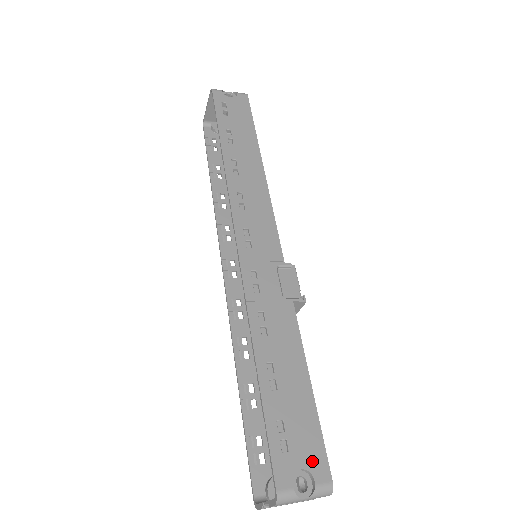
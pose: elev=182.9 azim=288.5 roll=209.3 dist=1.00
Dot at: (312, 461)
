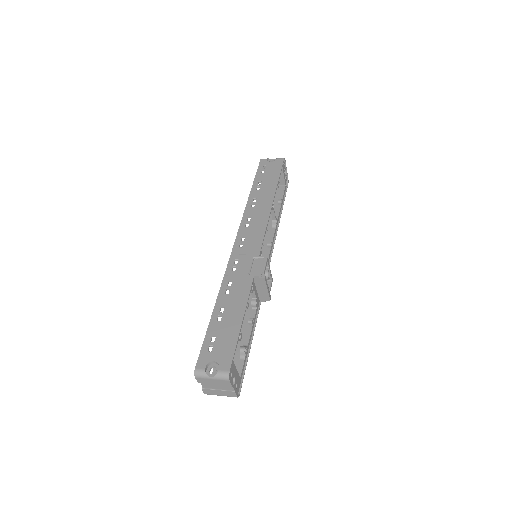
Dot at: (222, 359)
